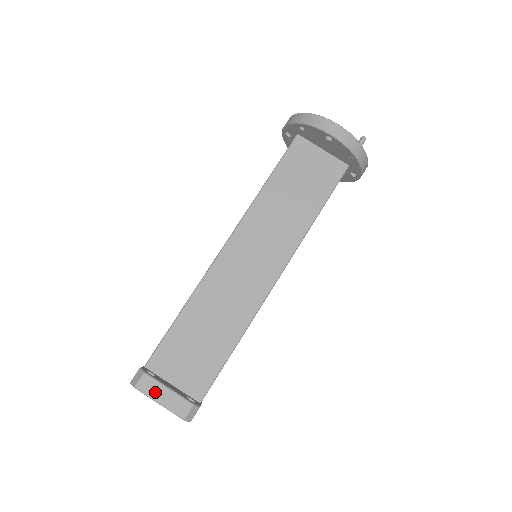
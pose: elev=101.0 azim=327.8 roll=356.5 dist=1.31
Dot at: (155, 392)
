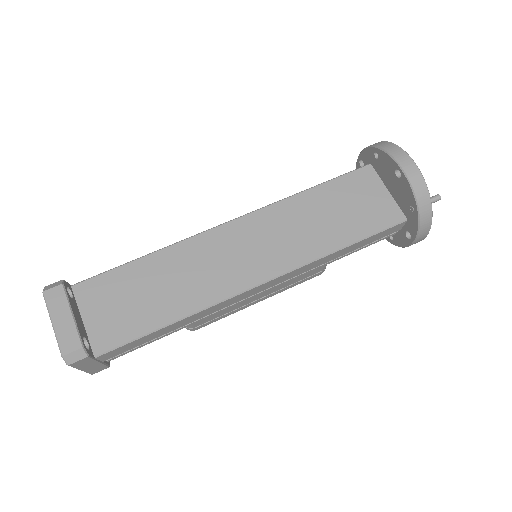
Dot at: (57, 309)
